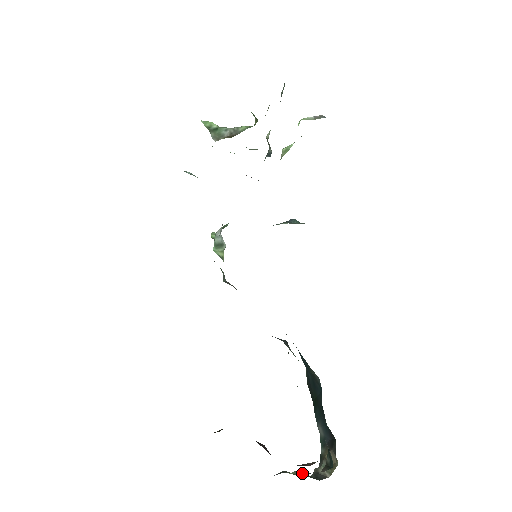
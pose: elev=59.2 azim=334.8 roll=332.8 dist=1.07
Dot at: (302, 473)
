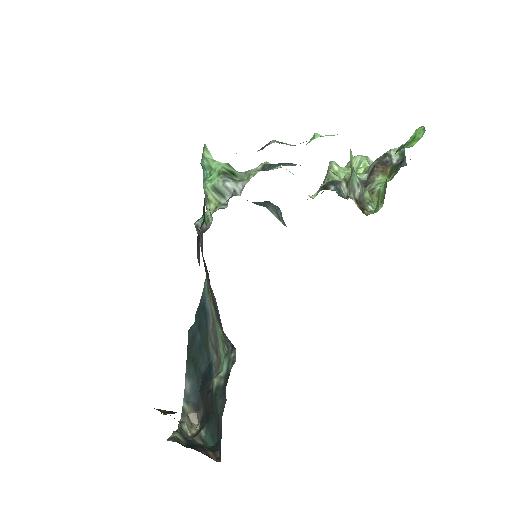
Dot at: (186, 440)
